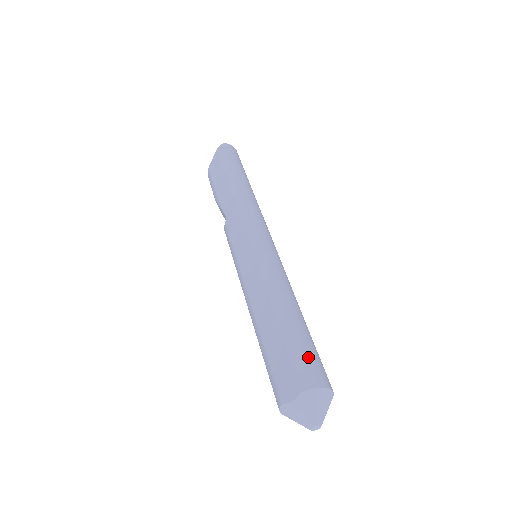
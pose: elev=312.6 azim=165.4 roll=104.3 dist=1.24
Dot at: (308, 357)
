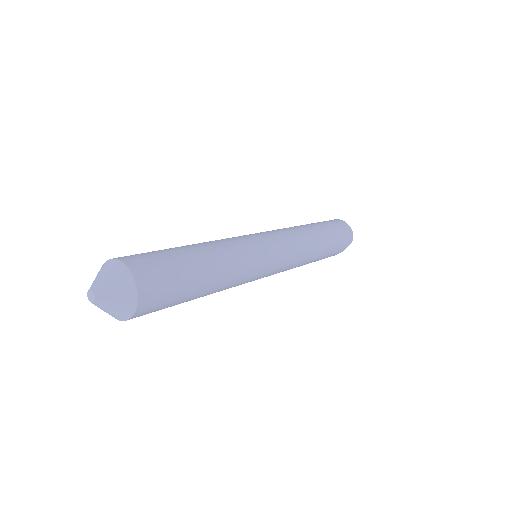
Dot at: occluded
